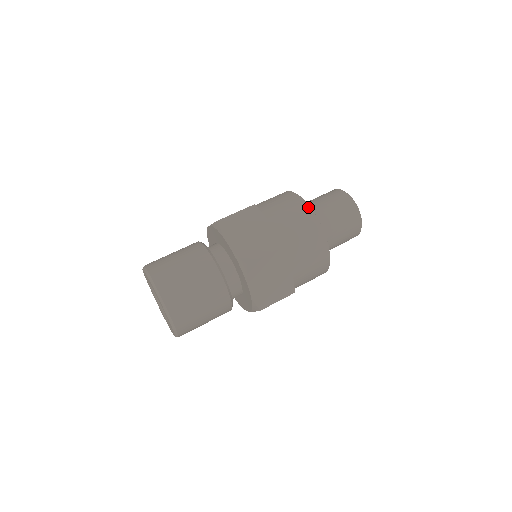
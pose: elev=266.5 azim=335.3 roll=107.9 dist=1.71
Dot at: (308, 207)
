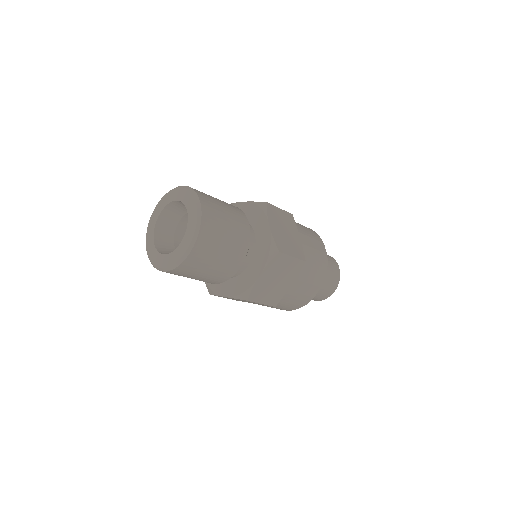
Dot at: occluded
